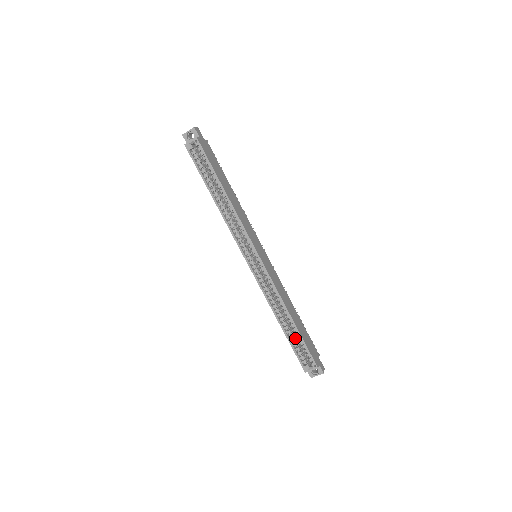
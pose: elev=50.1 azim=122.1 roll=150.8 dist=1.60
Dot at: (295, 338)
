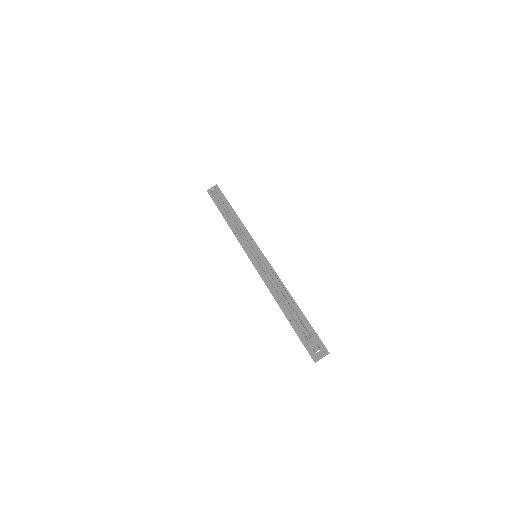
Dot at: (292, 315)
